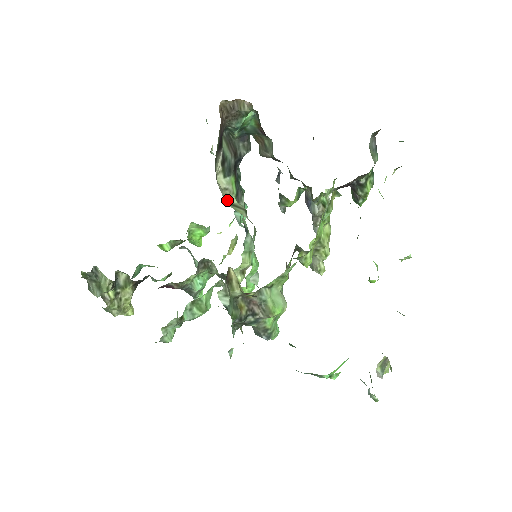
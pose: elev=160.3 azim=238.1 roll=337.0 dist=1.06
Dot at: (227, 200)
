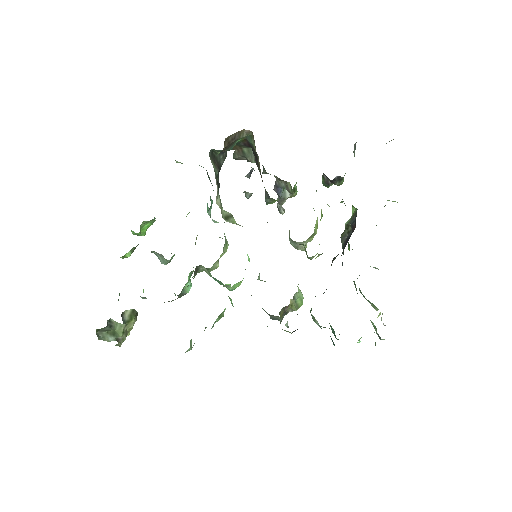
Dot at: (222, 215)
